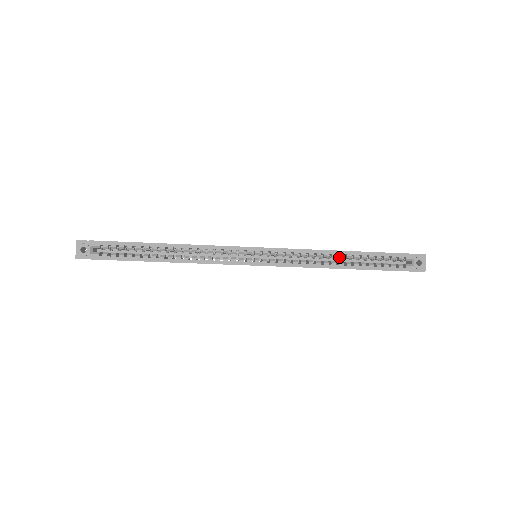
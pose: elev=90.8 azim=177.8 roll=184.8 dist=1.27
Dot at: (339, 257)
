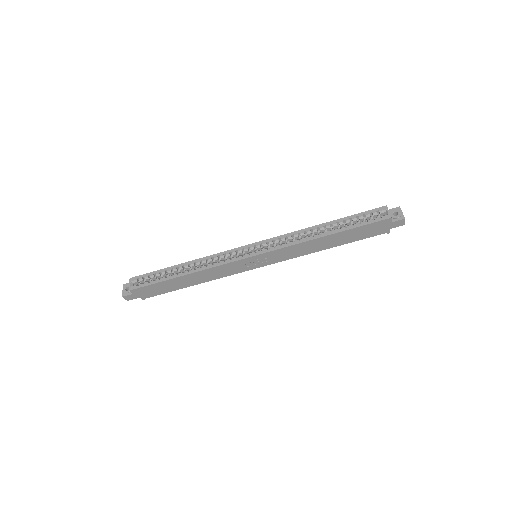
Dot at: (320, 230)
